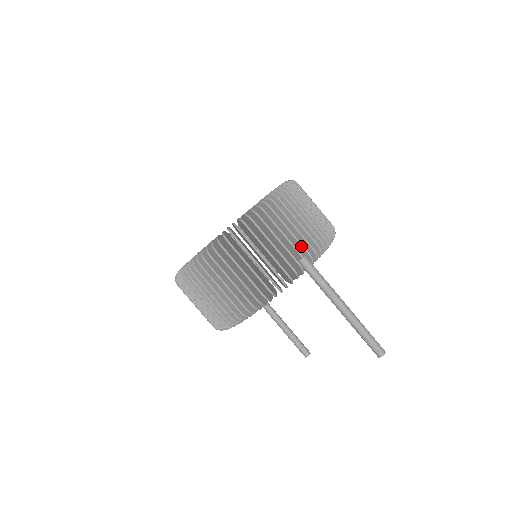
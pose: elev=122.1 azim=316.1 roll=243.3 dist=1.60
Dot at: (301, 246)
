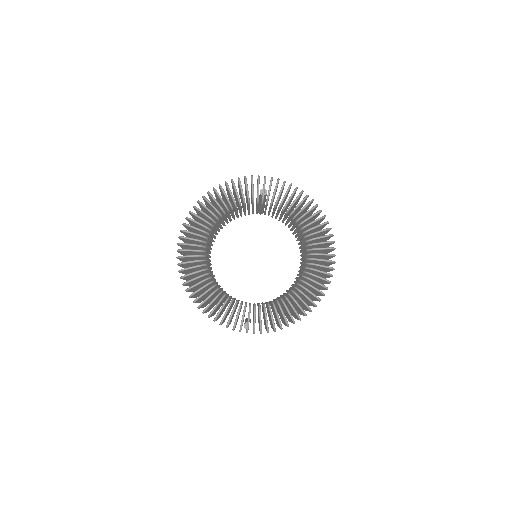
Dot at: occluded
